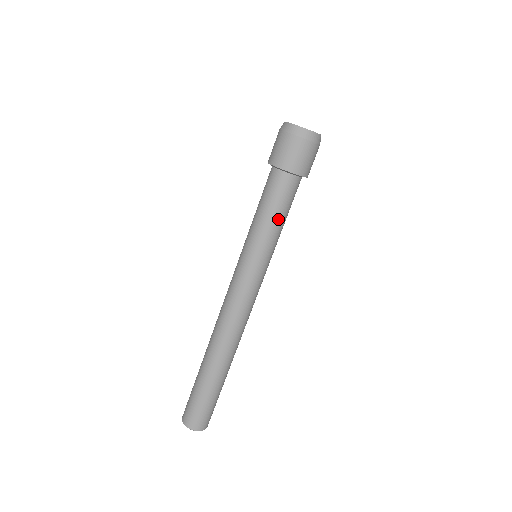
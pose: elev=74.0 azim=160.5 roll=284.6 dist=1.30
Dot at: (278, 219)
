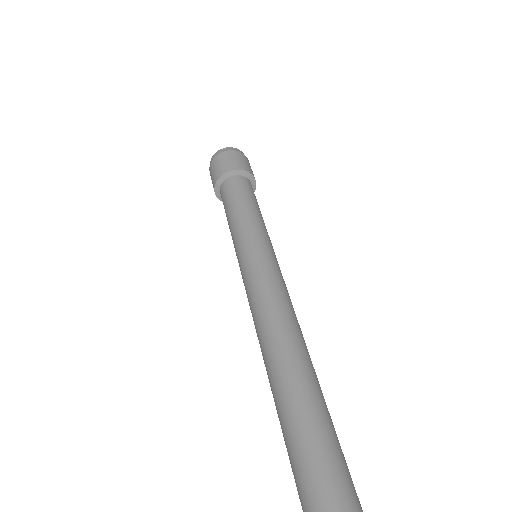
Dot at: (238, 209)
